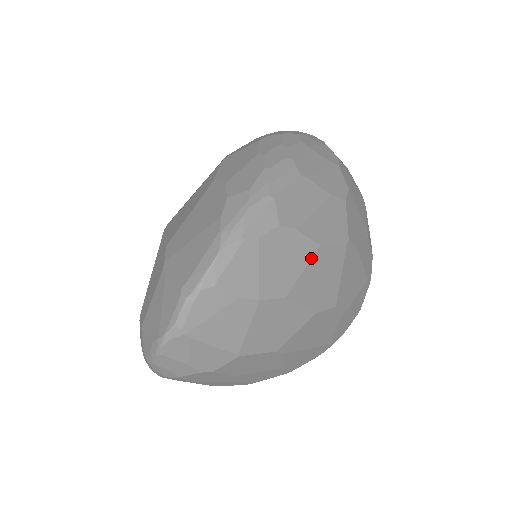
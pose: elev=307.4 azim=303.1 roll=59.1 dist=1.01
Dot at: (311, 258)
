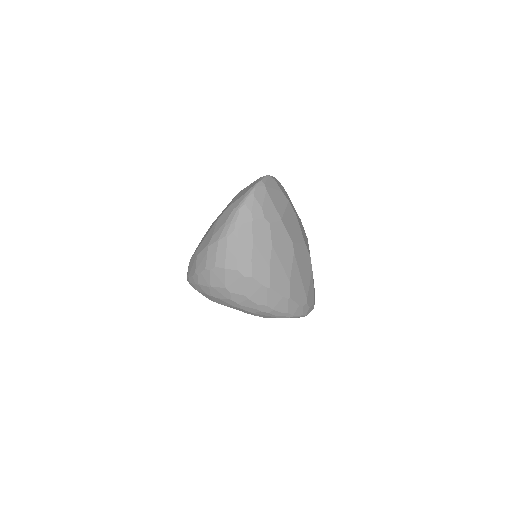
Dot at: (299, 218)
